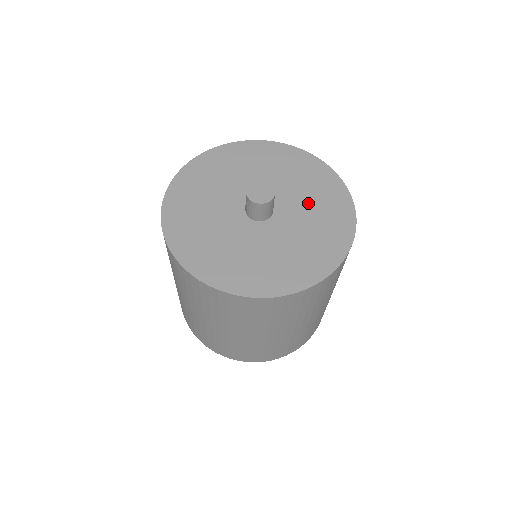
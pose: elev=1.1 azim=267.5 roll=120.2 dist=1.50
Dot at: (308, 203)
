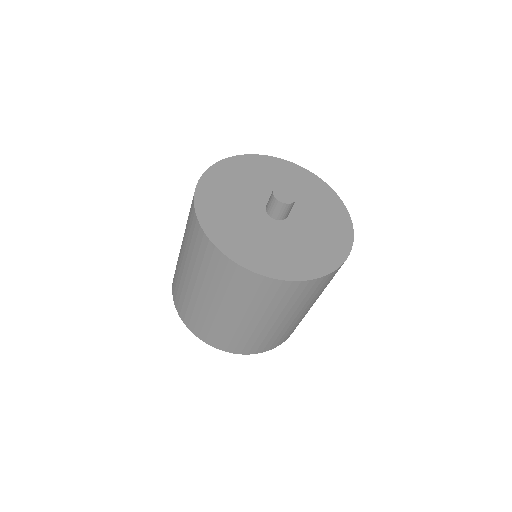
Dot at: (291, 187)
